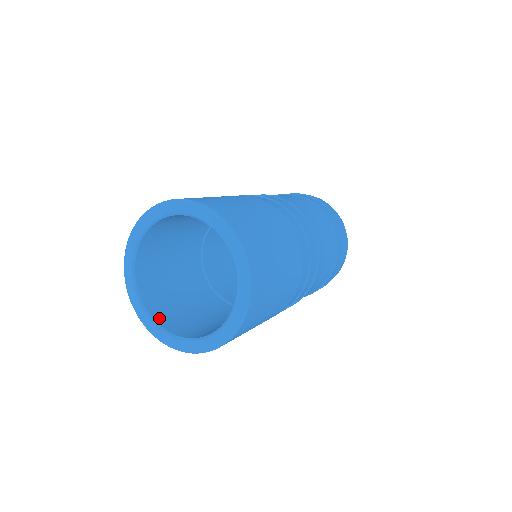
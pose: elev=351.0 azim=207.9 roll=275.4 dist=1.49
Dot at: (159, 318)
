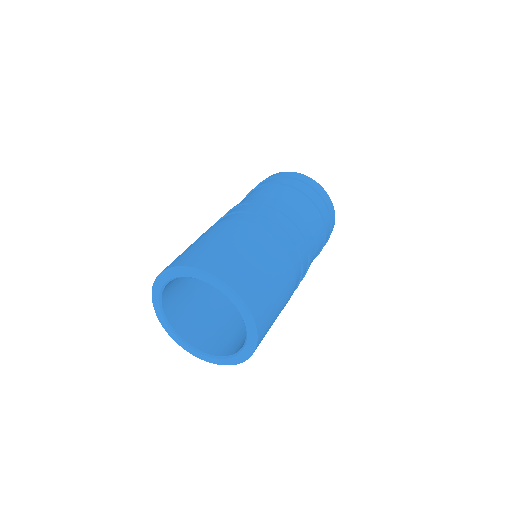
Dot at: (178, 327)
